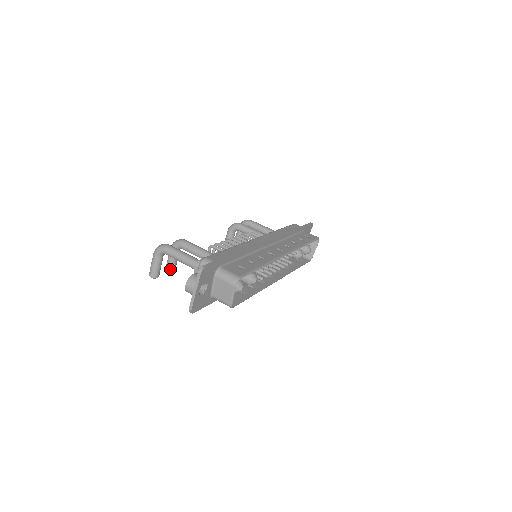
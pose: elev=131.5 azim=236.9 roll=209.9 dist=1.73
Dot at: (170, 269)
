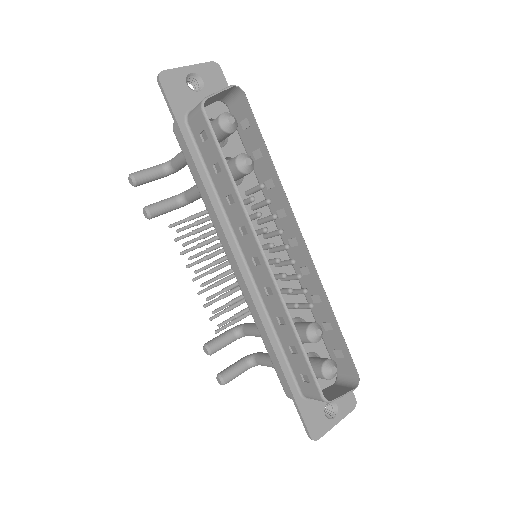
Dot at: (149, 206)
